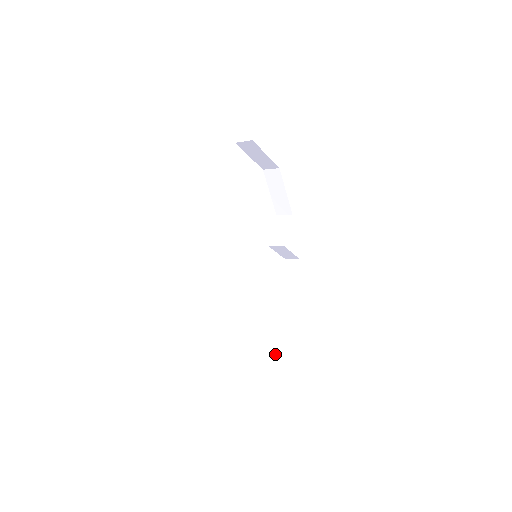
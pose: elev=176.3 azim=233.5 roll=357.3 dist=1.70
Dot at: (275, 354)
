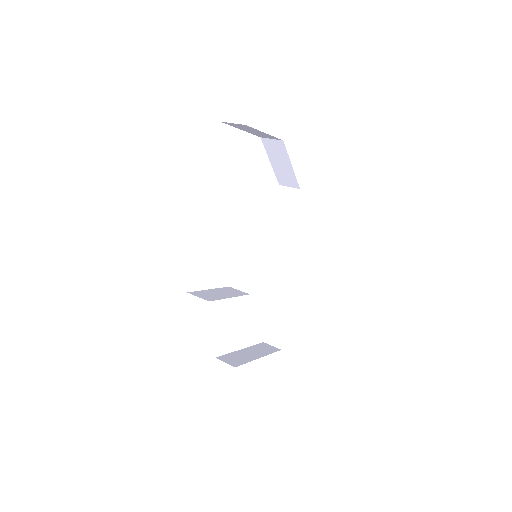
Dot at: (281, 343)
